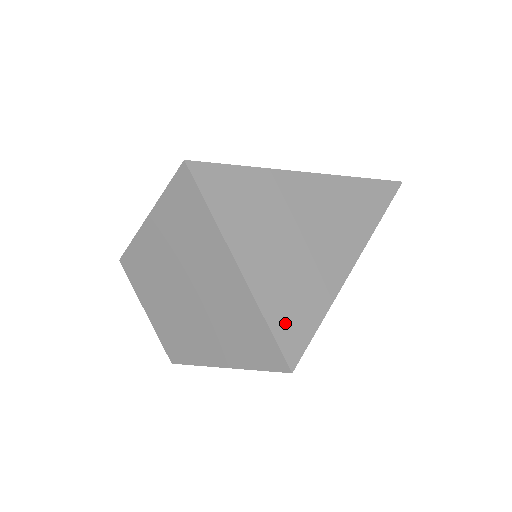
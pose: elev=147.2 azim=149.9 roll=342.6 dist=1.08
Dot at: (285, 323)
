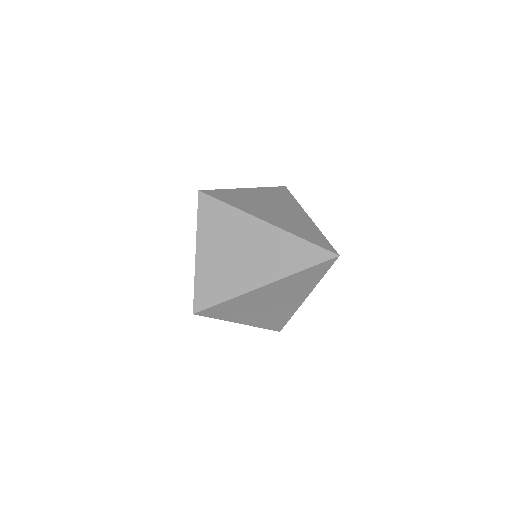
Dot at: (203, 290)
